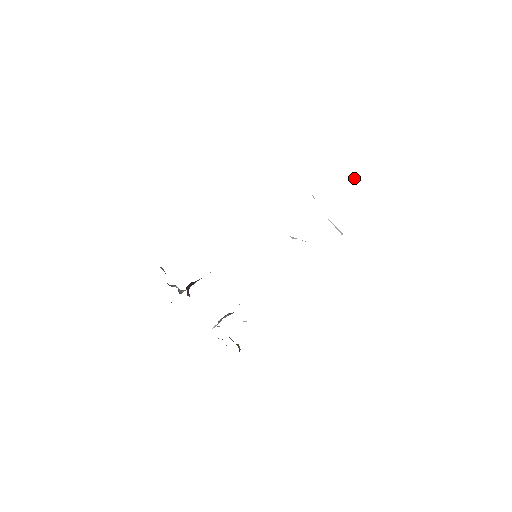
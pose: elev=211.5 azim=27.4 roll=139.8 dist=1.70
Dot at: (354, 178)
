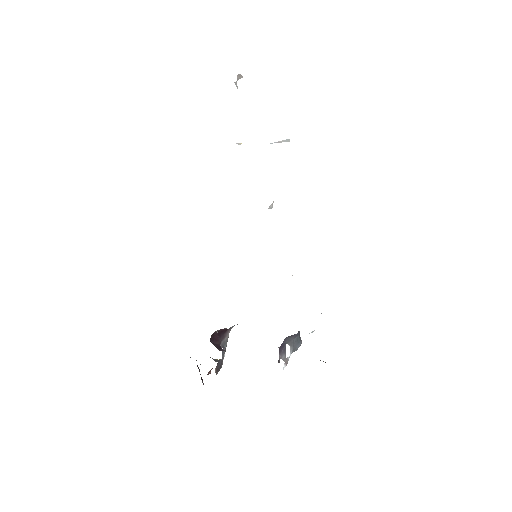
Dot at: (237, 80)
